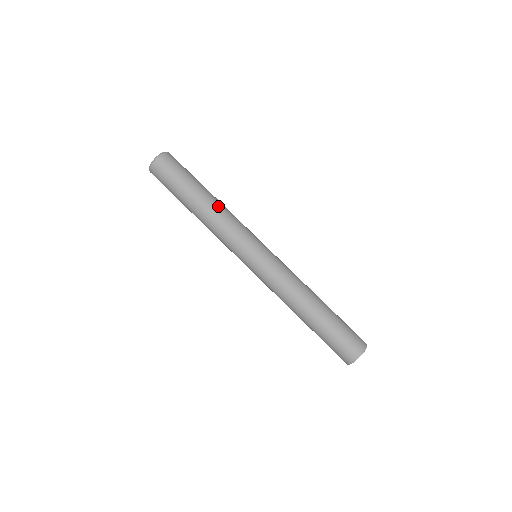
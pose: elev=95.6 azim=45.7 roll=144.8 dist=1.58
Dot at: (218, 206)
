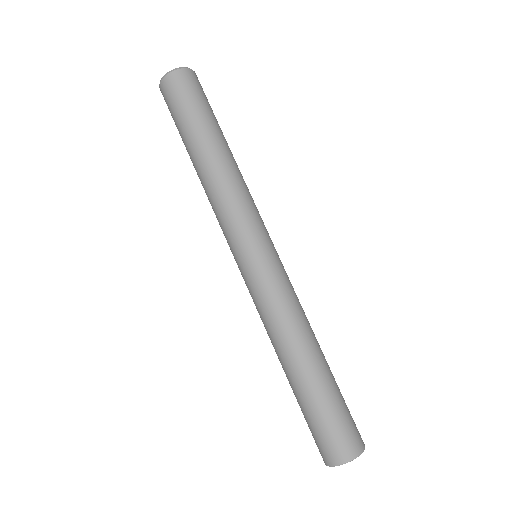
Dot at: (237, 166)
